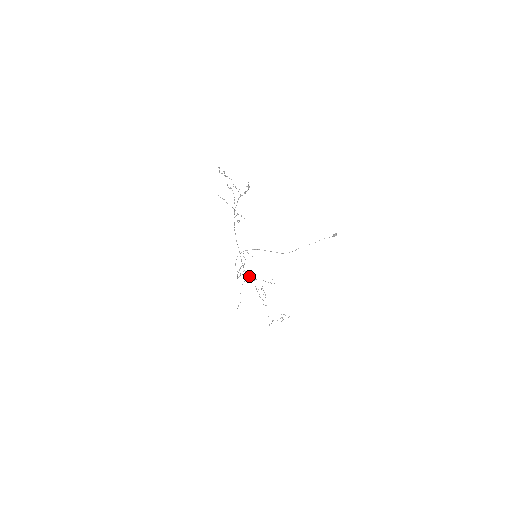
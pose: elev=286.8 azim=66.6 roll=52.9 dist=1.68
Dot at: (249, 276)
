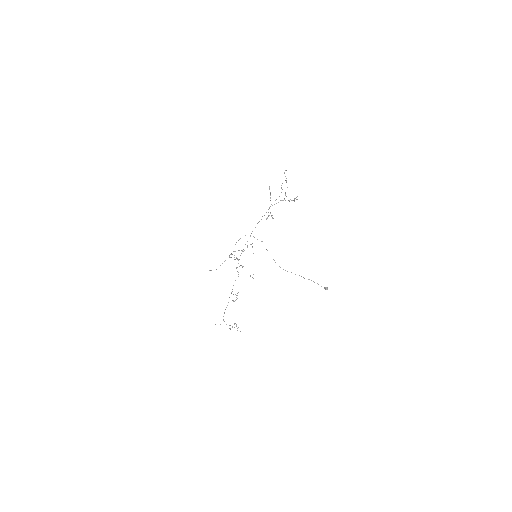
Dot at: occluded
